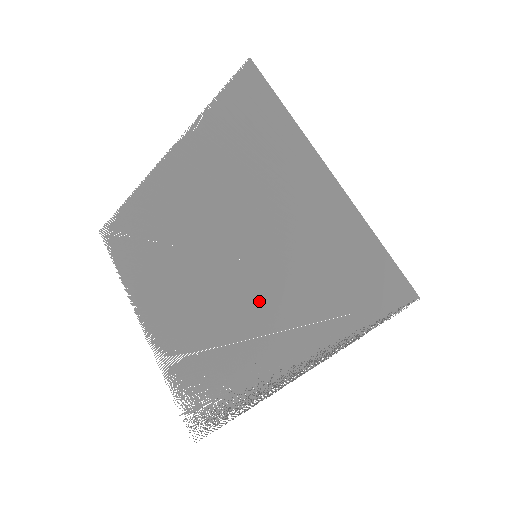
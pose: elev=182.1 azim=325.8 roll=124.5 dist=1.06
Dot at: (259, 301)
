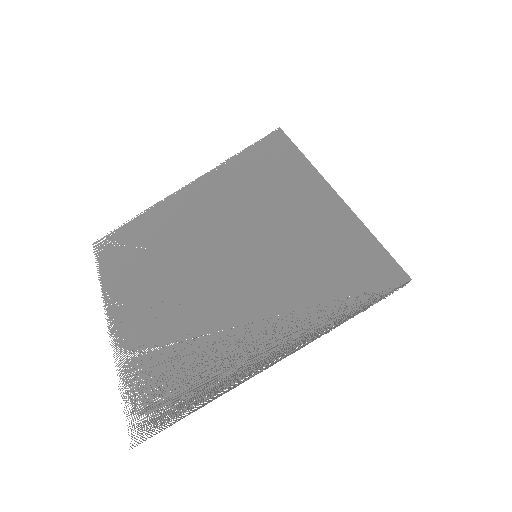
Dot at: (251, 292)
